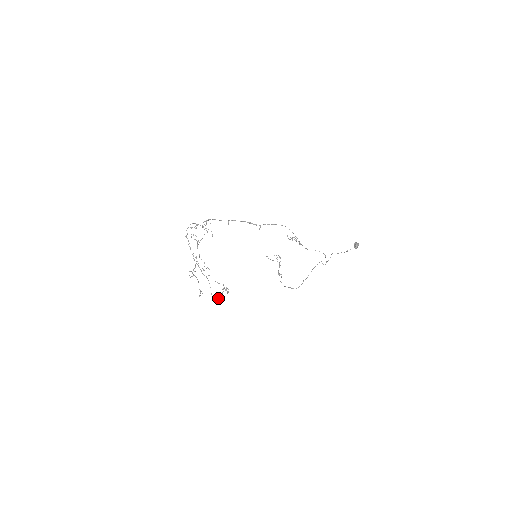
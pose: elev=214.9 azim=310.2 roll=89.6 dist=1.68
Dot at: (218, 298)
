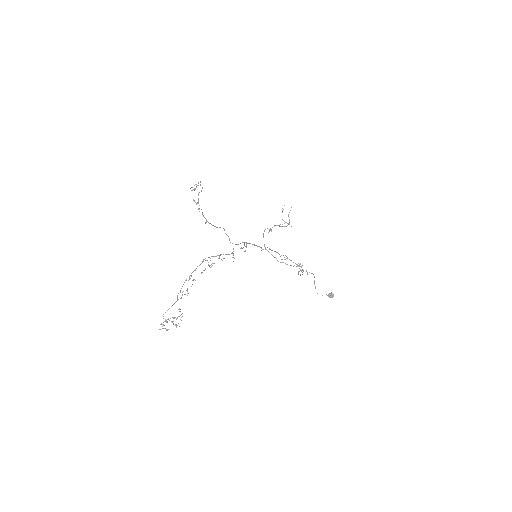
Dot at: occluded
